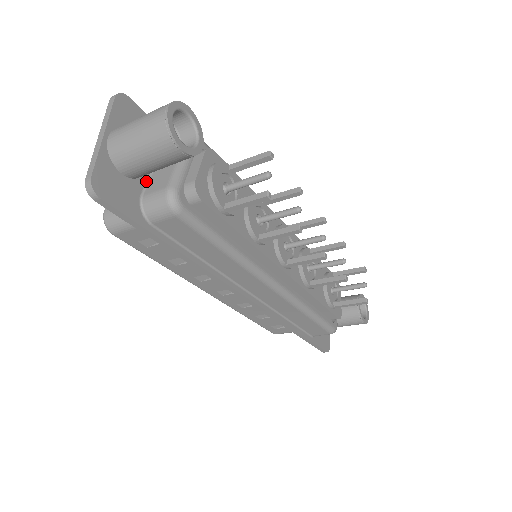
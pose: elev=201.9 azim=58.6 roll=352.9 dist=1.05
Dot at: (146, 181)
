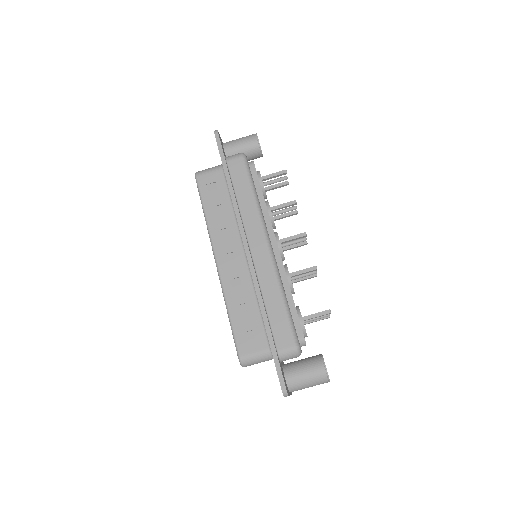
Dot at: occluded
